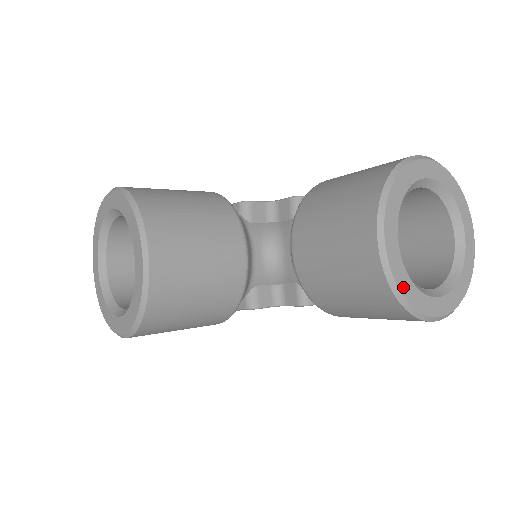
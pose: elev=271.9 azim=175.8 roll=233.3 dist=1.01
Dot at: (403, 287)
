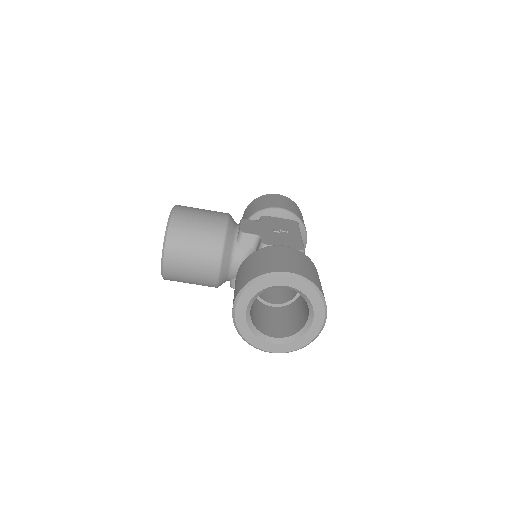
Dot at: (243, 332)
